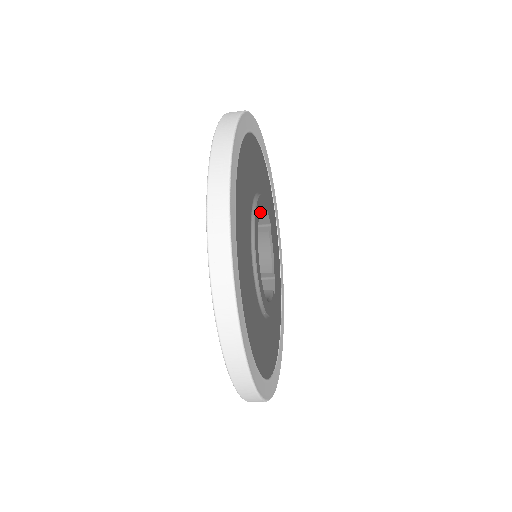
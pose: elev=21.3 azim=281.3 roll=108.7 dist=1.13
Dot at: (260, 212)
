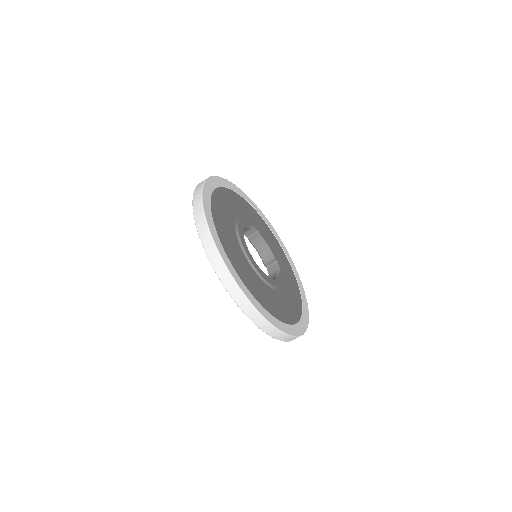
Dot at: (246, 229)
